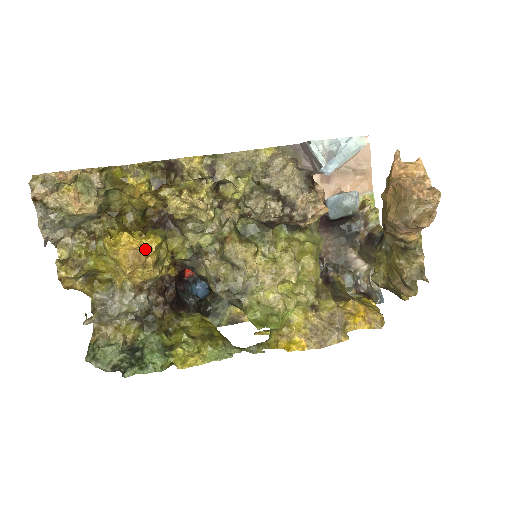
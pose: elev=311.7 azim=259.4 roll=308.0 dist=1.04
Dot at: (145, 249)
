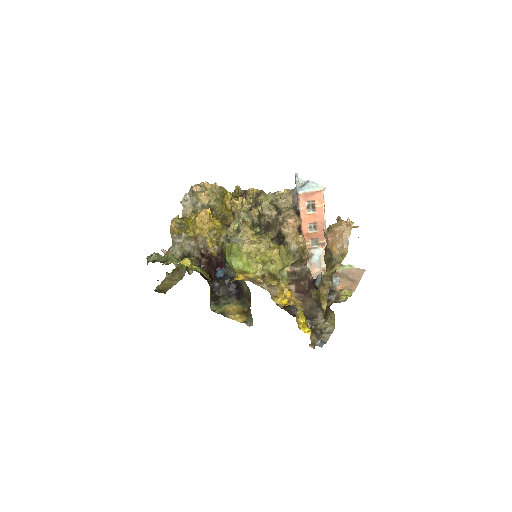
Dot at: (211, 220)
